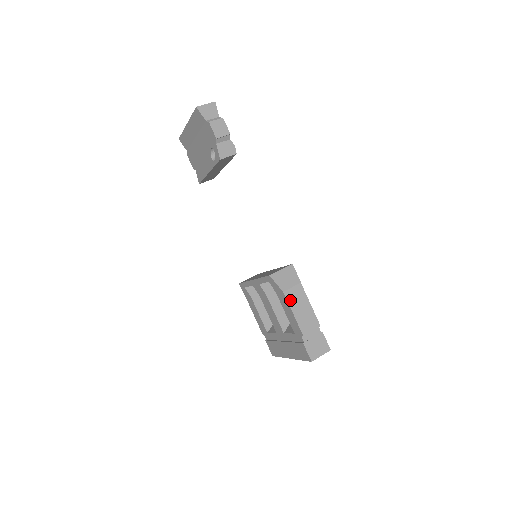
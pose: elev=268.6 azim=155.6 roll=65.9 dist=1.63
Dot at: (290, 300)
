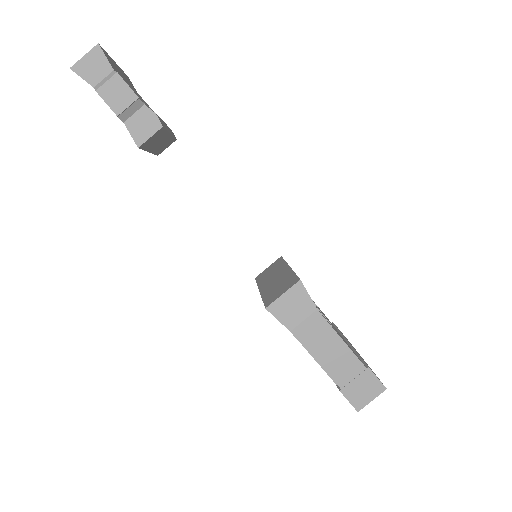
Dot at: (304, 340)
